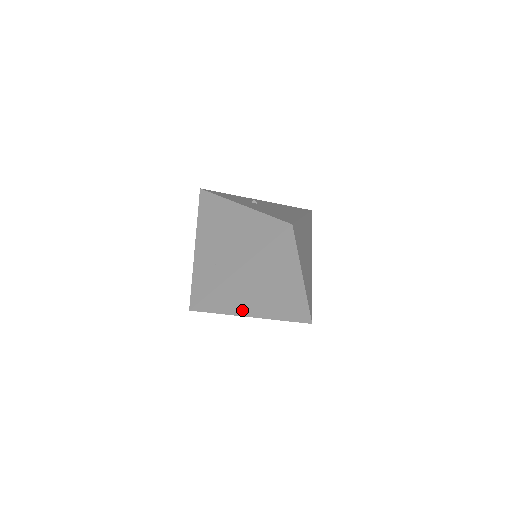
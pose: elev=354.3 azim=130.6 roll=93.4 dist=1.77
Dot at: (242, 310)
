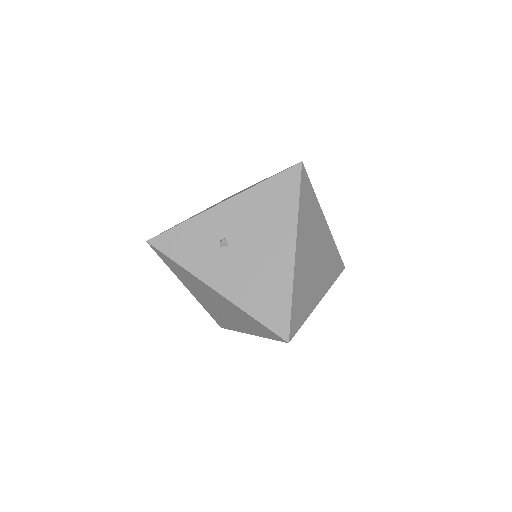
Dot at: occluded
